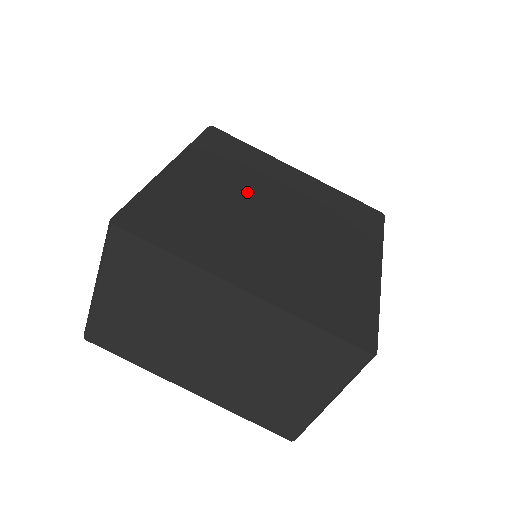
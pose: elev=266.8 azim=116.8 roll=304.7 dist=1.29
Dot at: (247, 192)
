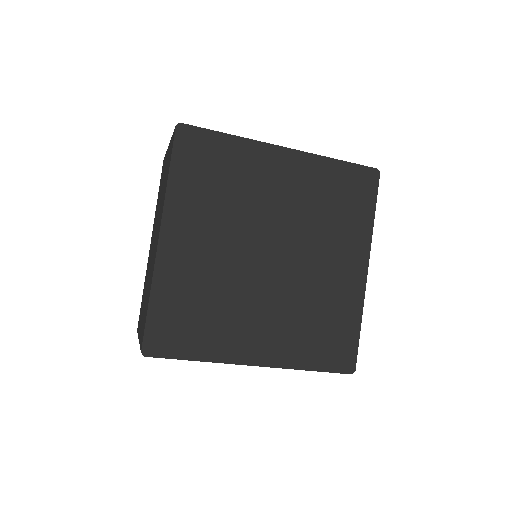
Dot at: (238, 234)
